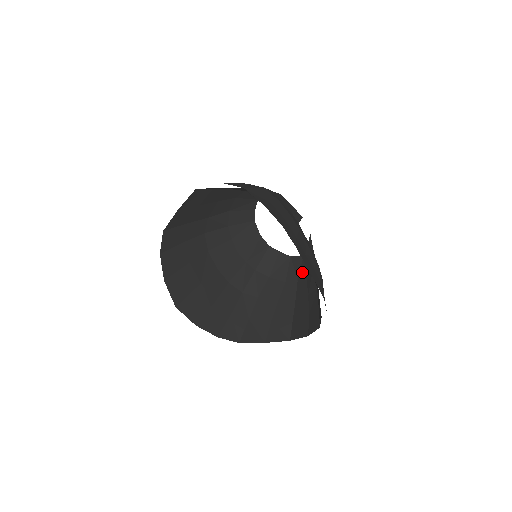
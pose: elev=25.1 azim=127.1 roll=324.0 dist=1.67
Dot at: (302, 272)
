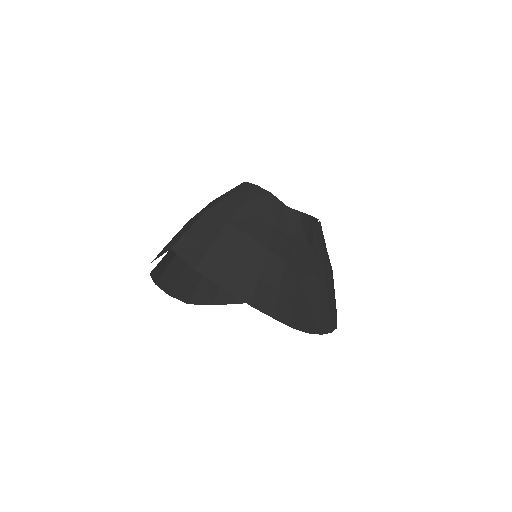
Dot at: (311, 235)
